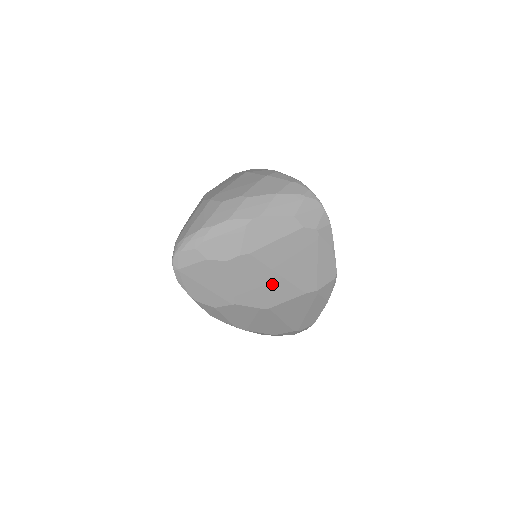
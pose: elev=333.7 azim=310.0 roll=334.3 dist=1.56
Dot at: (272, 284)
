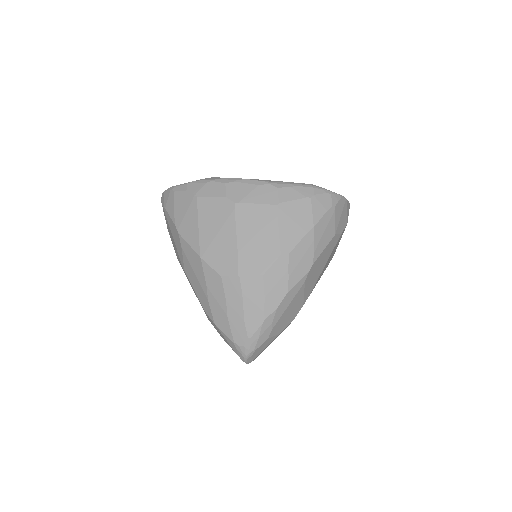
Dot at: occluded
